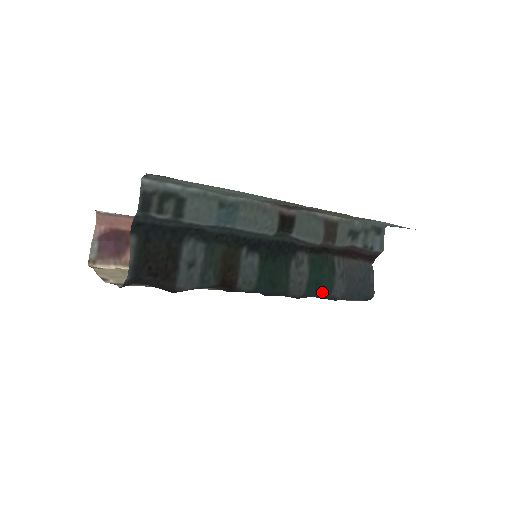
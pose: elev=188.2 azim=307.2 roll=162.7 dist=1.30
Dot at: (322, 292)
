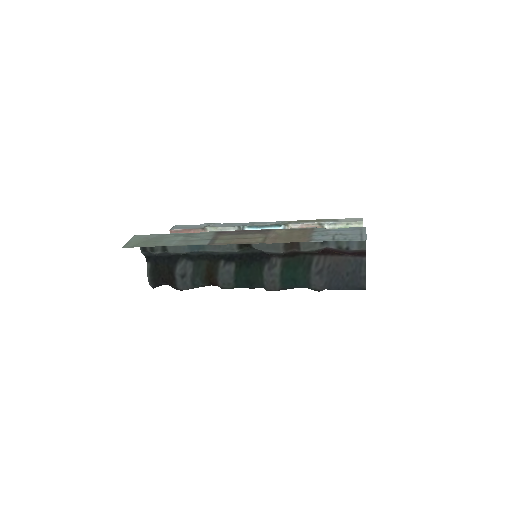
Dot at: (302, 286)
